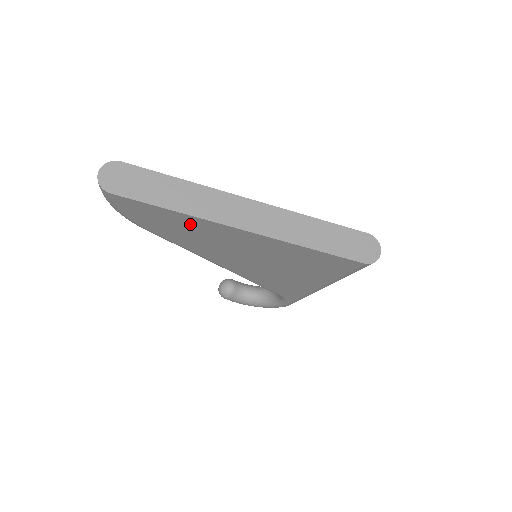
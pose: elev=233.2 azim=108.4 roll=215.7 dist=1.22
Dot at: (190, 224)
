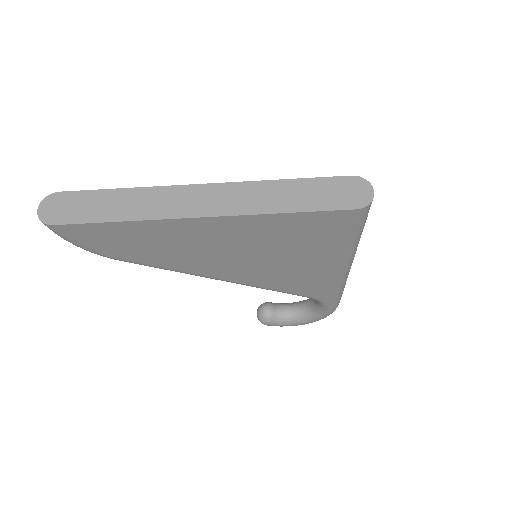
Dot at: (149, 233)
